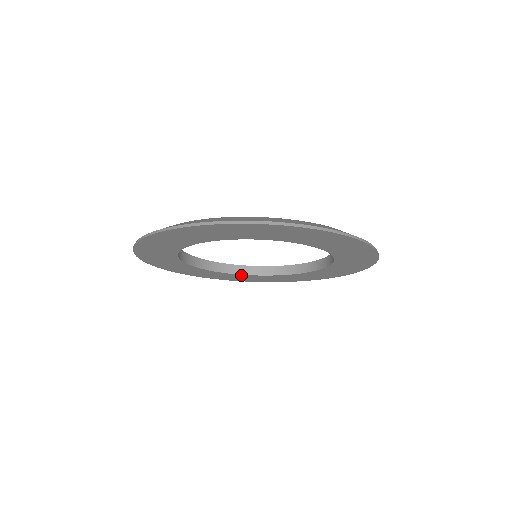
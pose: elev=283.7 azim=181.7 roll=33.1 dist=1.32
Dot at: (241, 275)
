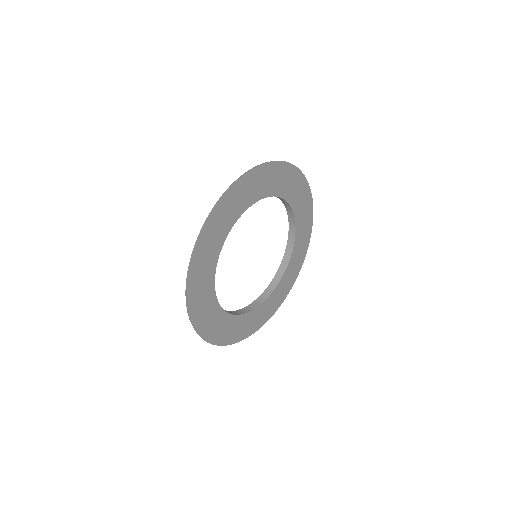
Dot at: (261, 306)
